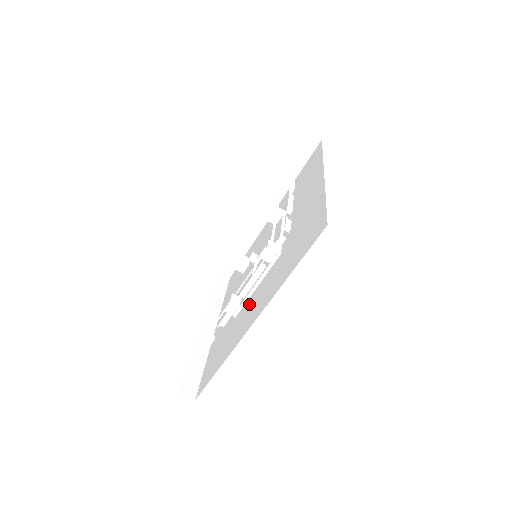
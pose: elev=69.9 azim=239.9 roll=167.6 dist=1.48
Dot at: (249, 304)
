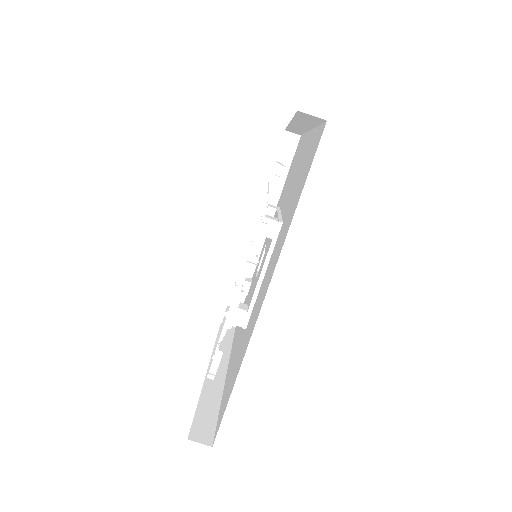
Dot at: occluded
